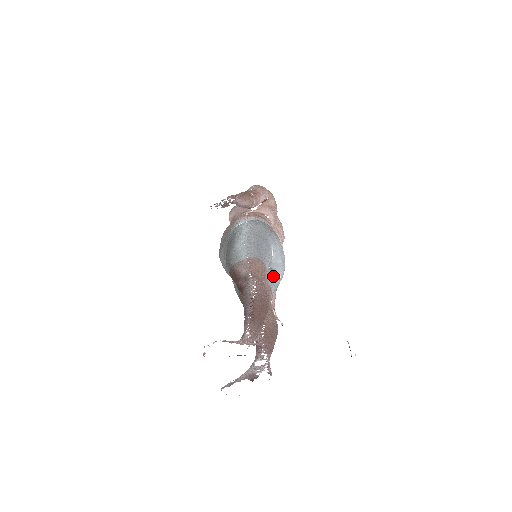
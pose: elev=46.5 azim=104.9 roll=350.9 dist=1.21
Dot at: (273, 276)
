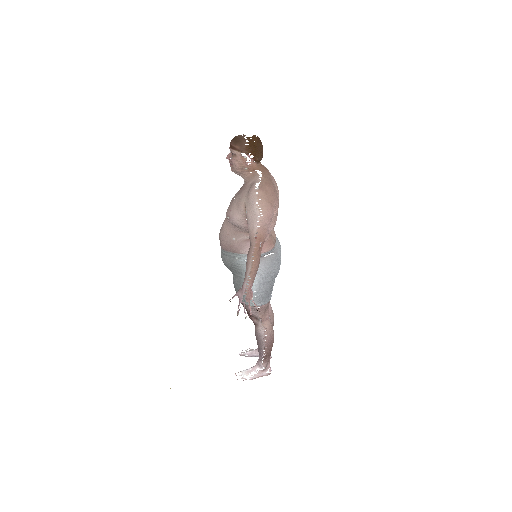
Dot at: occluded
